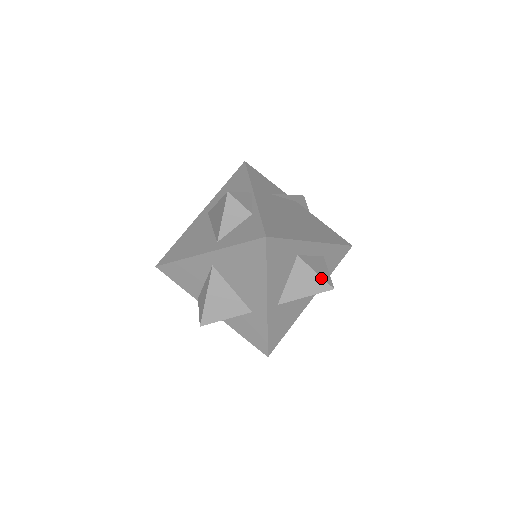
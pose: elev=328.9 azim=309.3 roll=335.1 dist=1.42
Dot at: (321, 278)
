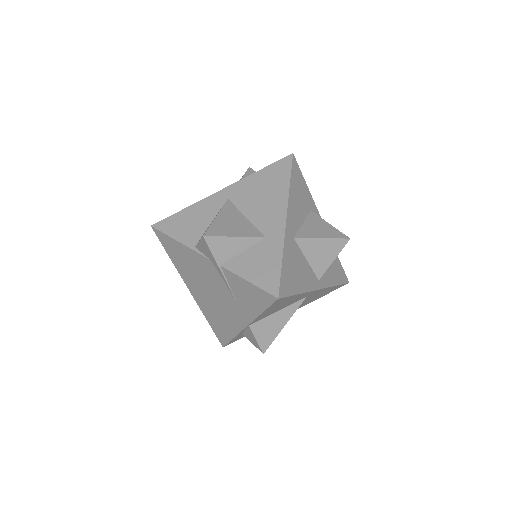
Dot at: (336, 229)
